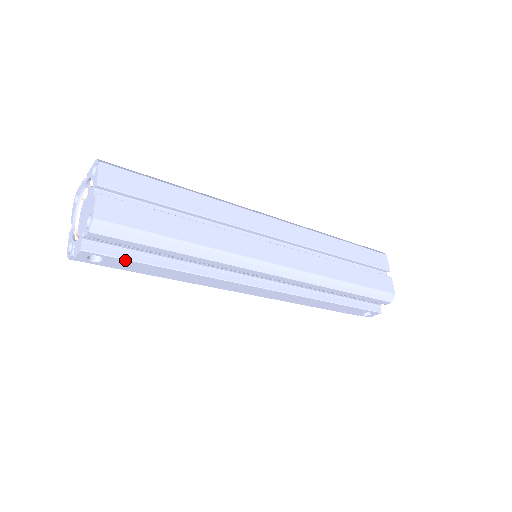
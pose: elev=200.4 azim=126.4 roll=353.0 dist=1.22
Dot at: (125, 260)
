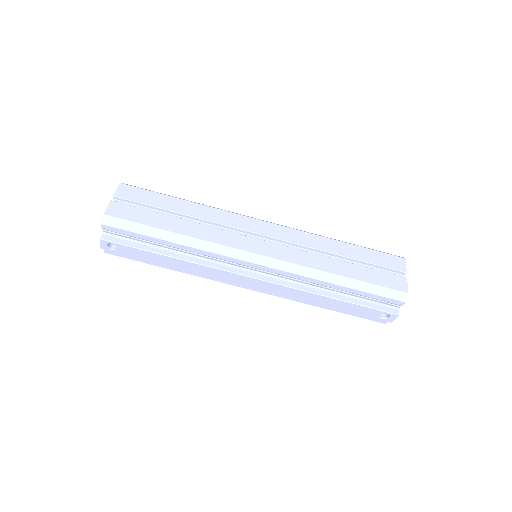
Dot at: (131, 247)
